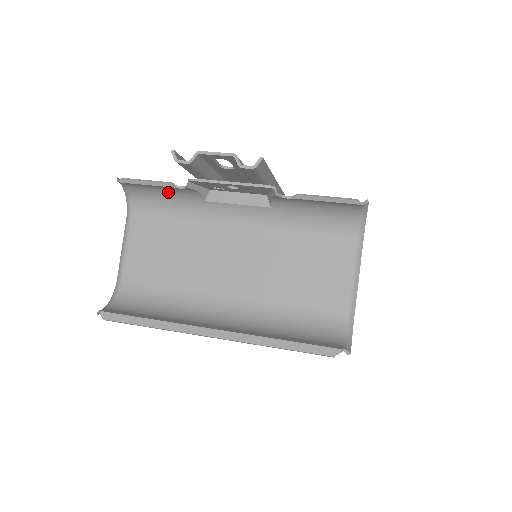
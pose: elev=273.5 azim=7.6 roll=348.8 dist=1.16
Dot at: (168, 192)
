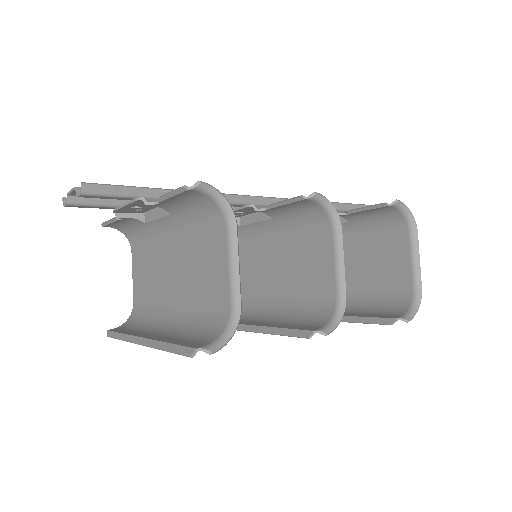
Dot at: (128, 224)
